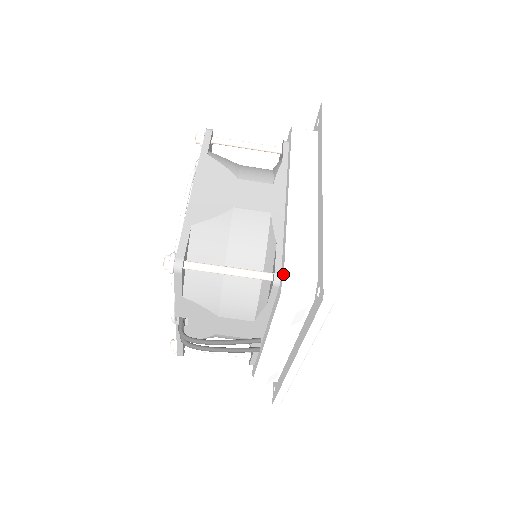
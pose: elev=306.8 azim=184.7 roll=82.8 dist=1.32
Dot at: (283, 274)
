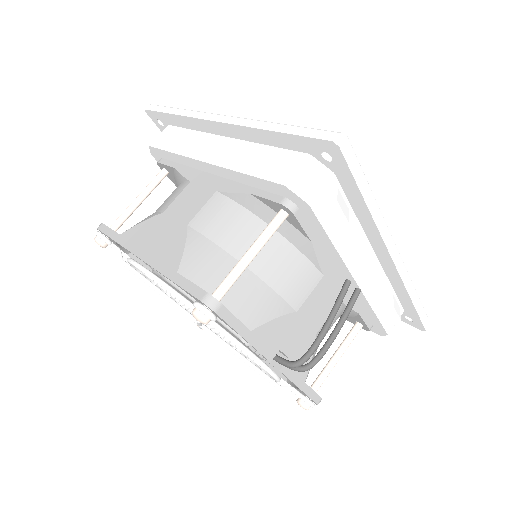
Dot at: (286, 188)
